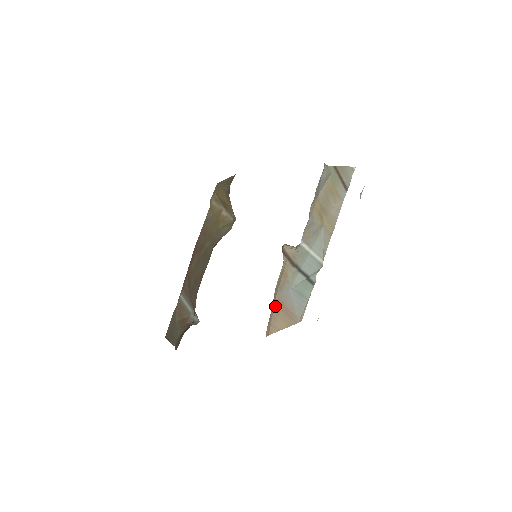
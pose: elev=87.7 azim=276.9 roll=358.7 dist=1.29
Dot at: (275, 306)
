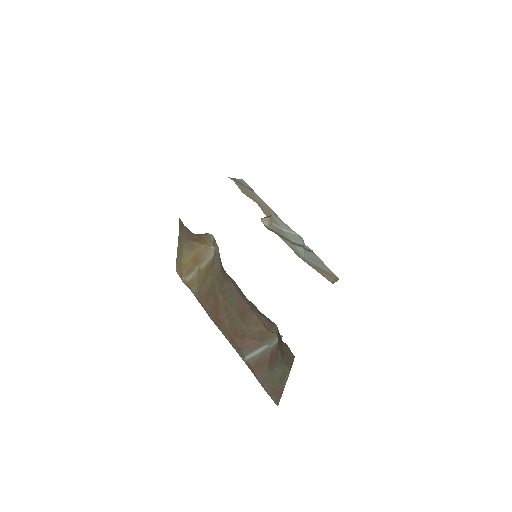
Dot at: occluded
